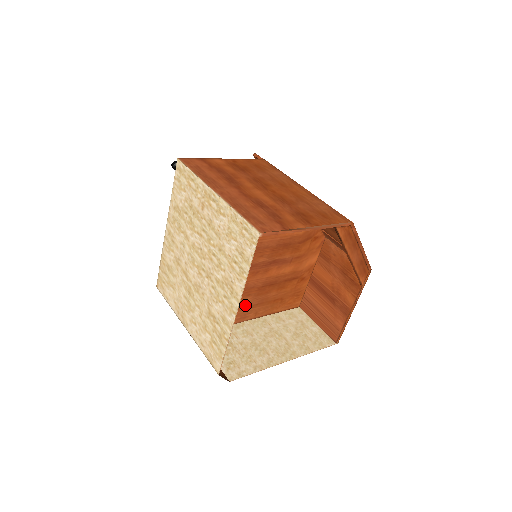
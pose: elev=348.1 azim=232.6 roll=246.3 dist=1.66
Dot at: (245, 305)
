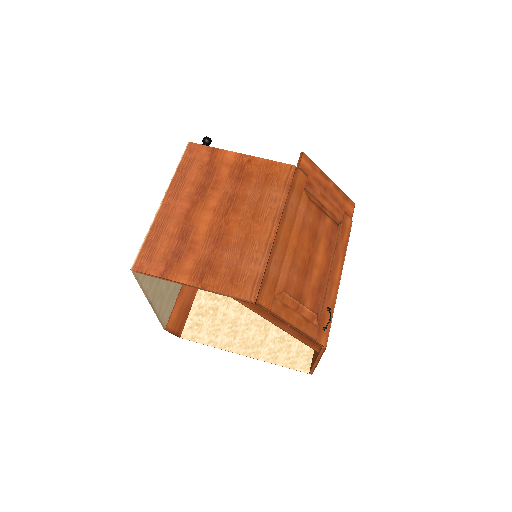
Dot at: occluded
